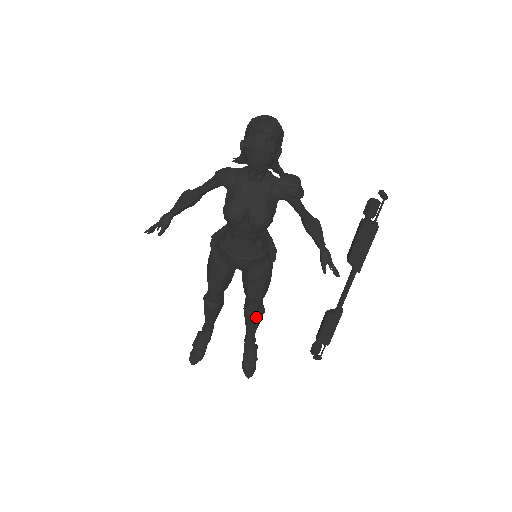
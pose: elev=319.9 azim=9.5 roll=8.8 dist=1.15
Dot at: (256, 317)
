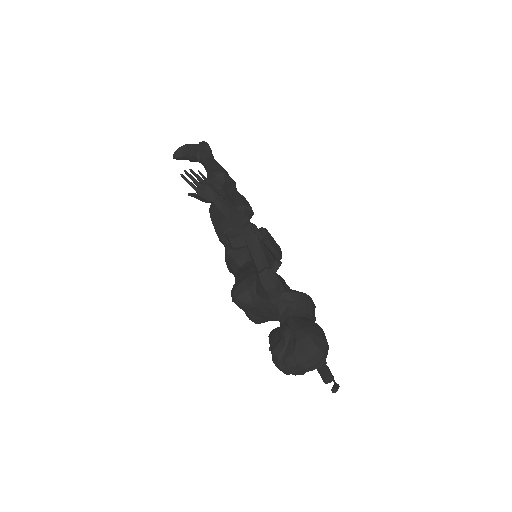
Dot at: occluded
